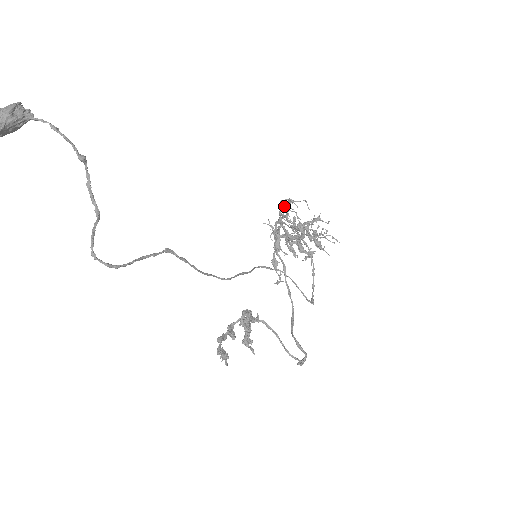
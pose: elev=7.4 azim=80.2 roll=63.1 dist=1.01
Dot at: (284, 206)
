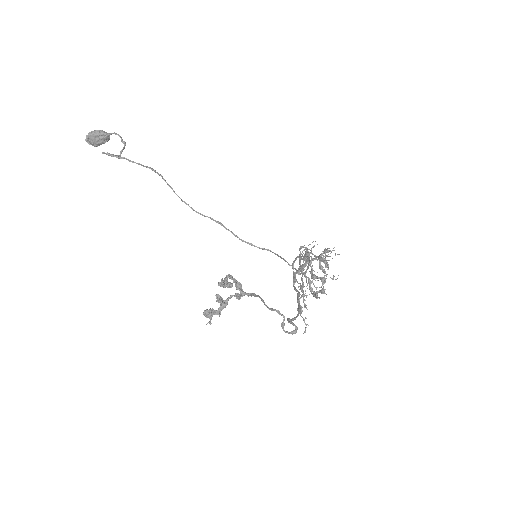
Dot at: occluded
